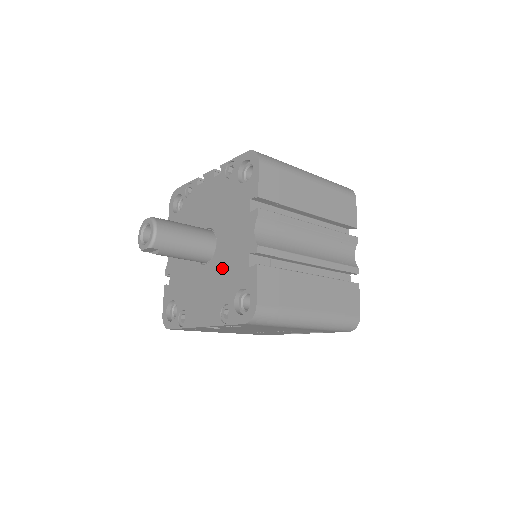
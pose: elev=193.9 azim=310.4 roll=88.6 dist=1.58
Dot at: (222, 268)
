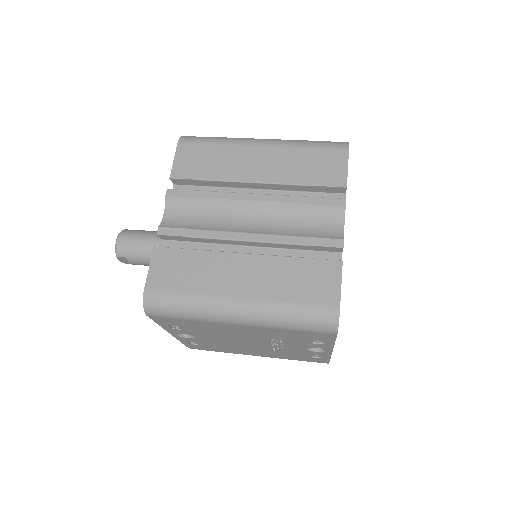
Dot at: occluded
